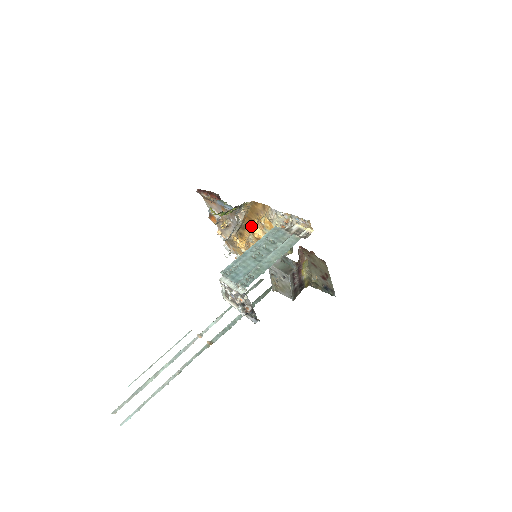
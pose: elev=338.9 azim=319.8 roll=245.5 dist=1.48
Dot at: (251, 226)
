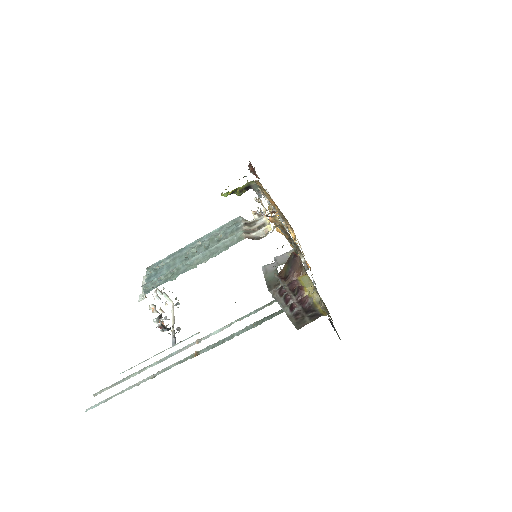
Dot at: occluded
